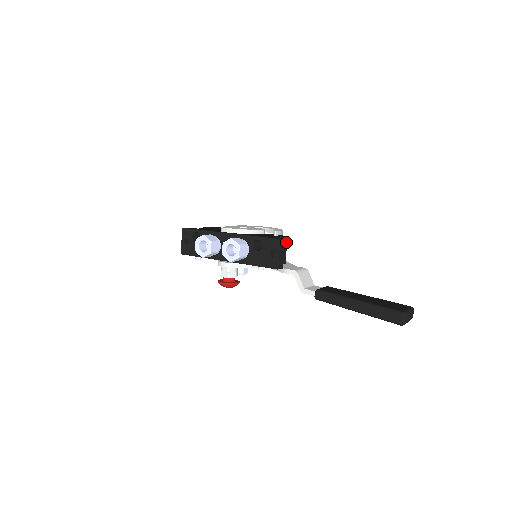
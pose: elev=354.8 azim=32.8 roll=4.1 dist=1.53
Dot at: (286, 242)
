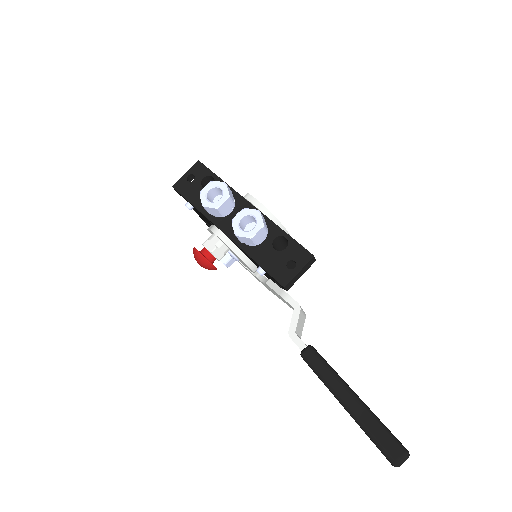
Dot at: occluded
